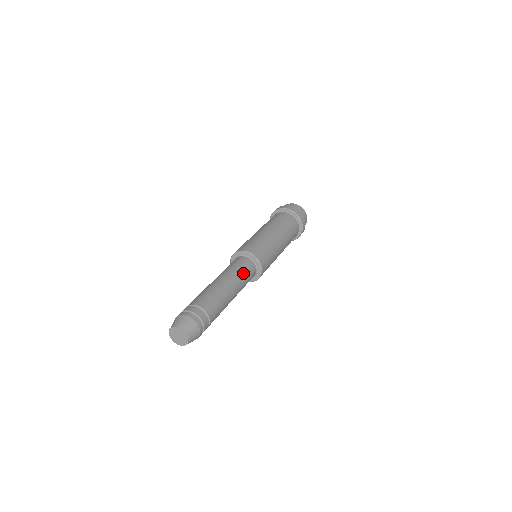
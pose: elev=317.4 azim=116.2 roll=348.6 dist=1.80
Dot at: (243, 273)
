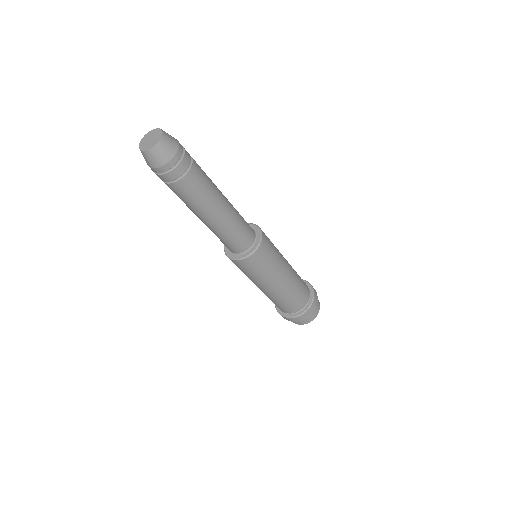
Dot at: (242, 218)
